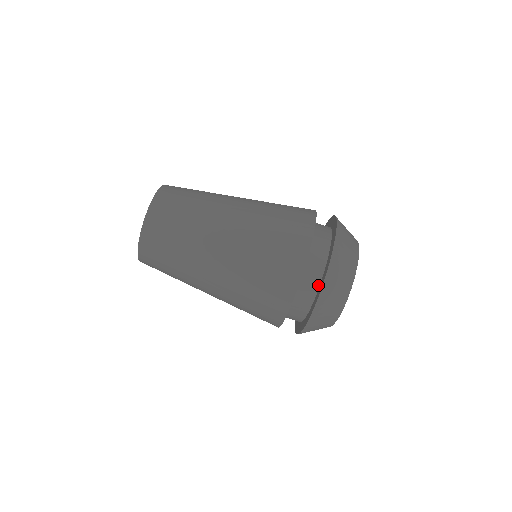
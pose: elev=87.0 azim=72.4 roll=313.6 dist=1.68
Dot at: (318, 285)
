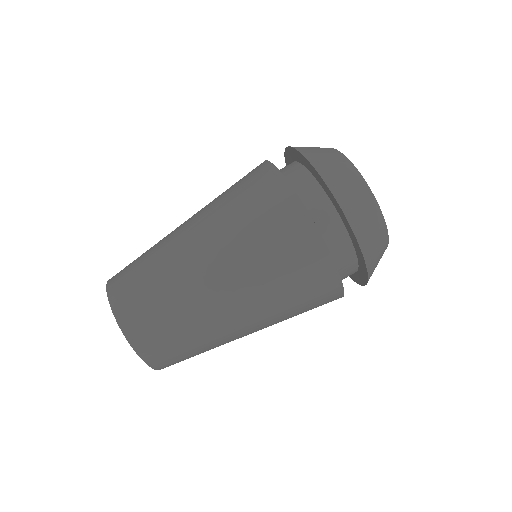
Dot at: (303, 168)
